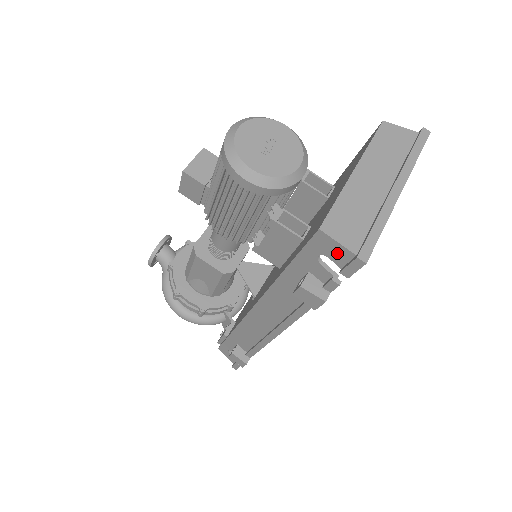
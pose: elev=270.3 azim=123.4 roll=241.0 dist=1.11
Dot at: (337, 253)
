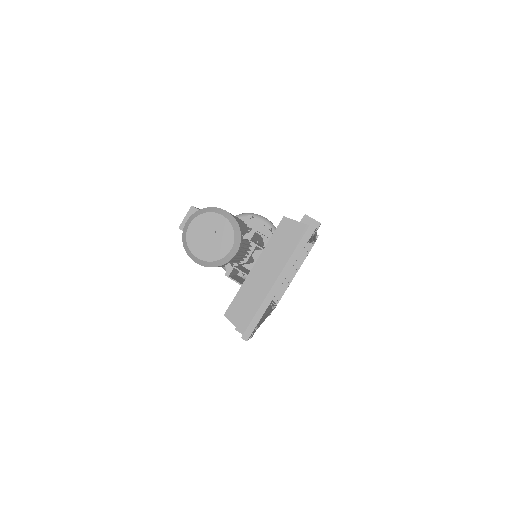
Dot at: occluded
